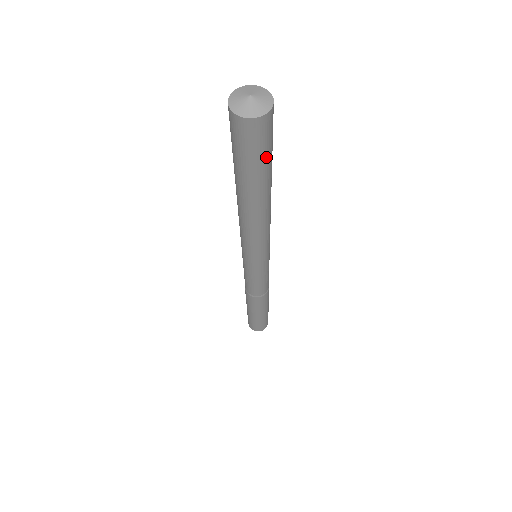
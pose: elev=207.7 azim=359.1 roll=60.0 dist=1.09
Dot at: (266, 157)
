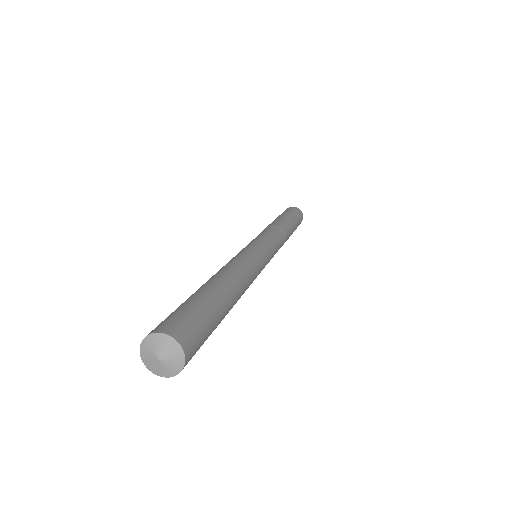
Dot at: occluded
